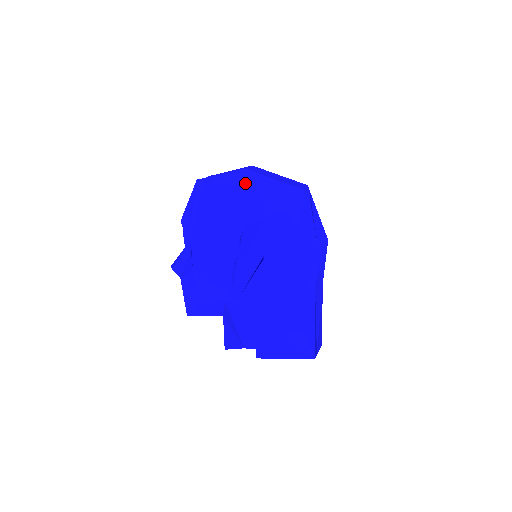
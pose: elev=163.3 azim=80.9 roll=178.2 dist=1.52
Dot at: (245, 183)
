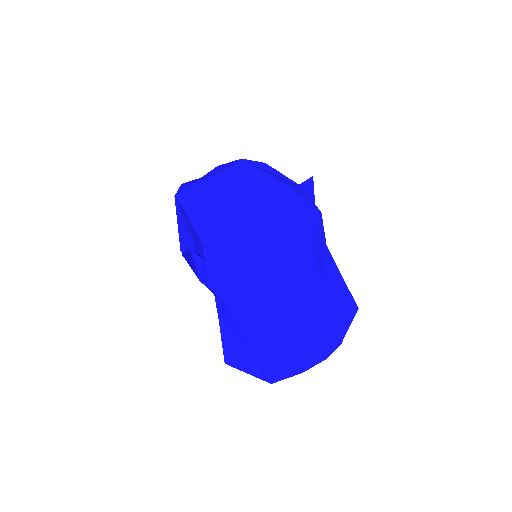
Dot at: (192, 201)
